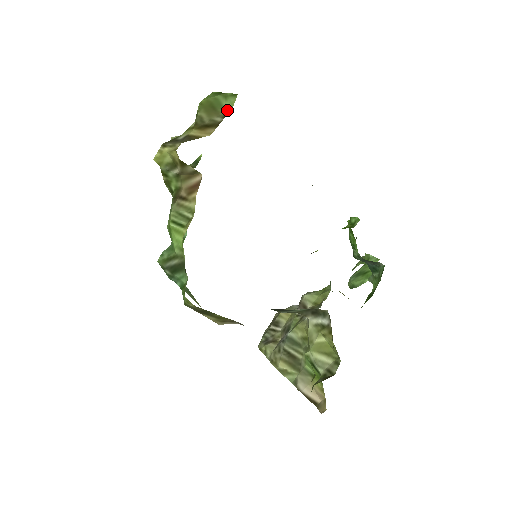
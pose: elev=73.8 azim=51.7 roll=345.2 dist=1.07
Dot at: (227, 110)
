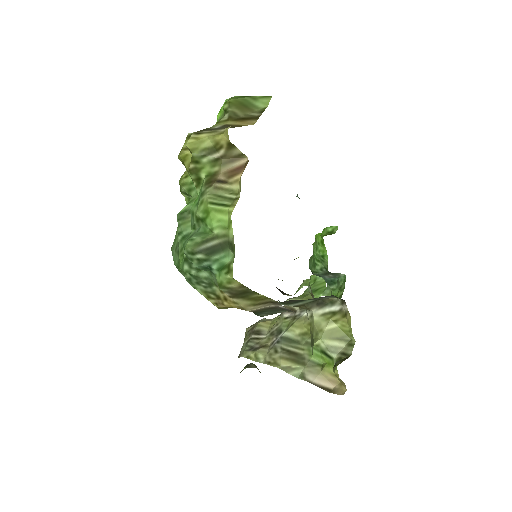
Dot at: (261, 108)
